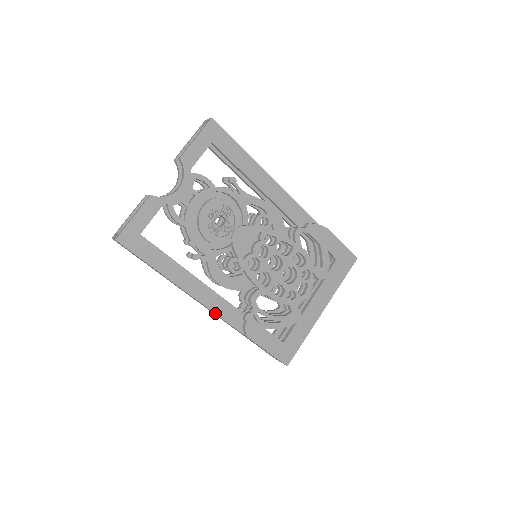
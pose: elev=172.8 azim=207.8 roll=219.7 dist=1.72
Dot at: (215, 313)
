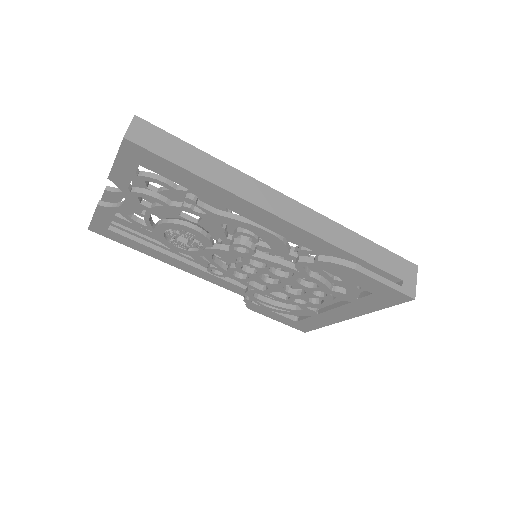
Dot at: (216, 284)
